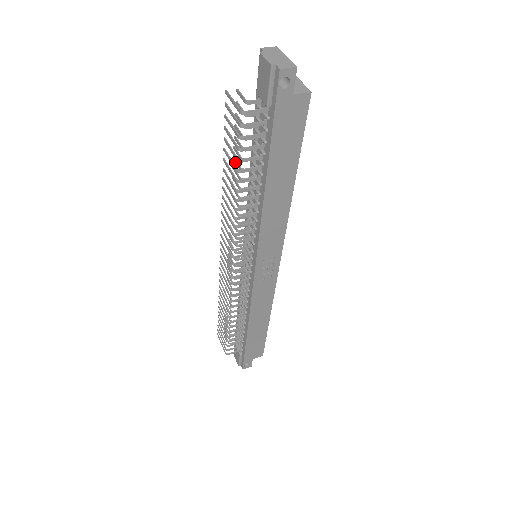
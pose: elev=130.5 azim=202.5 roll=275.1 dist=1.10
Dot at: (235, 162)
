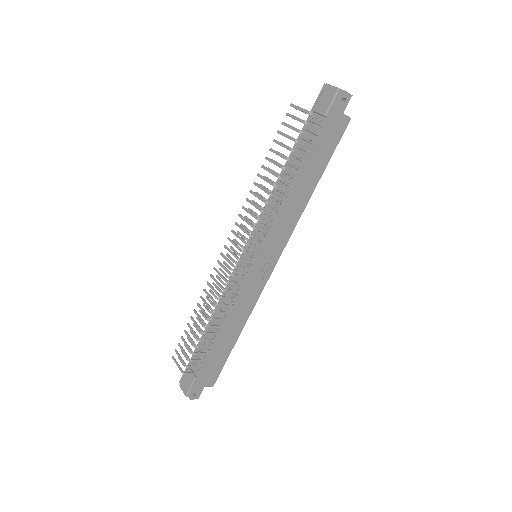
Dot at: occluded
